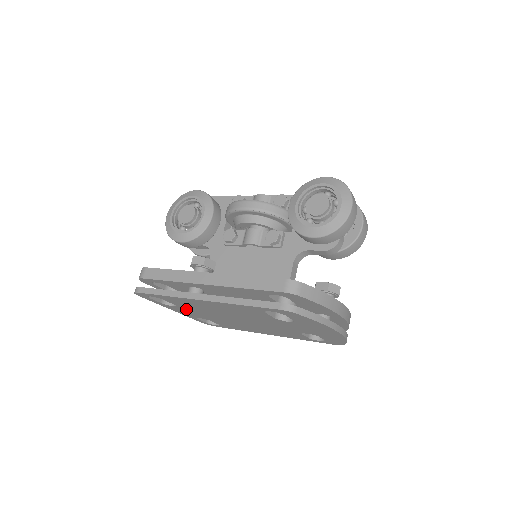
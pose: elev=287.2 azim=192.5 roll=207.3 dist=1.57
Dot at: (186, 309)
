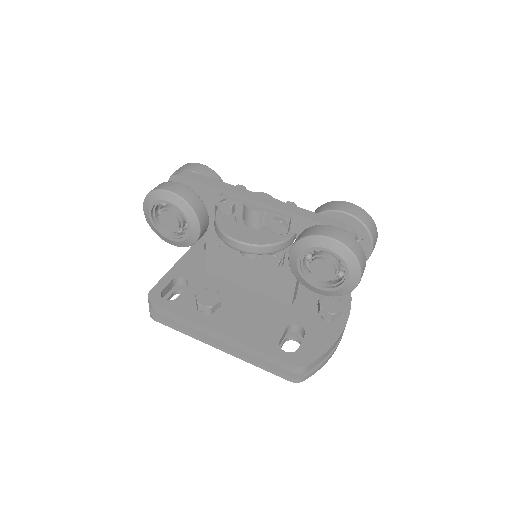
Dot at: occluded
